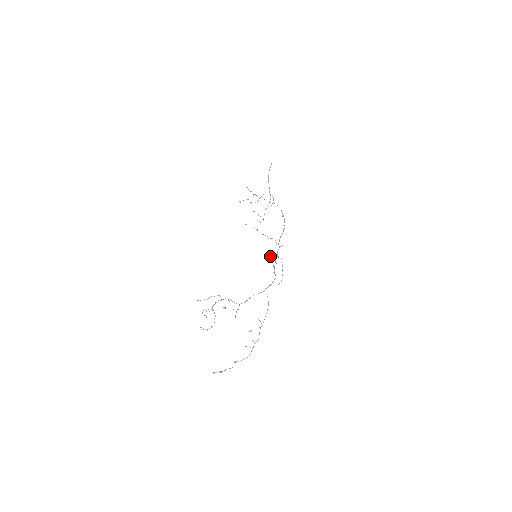
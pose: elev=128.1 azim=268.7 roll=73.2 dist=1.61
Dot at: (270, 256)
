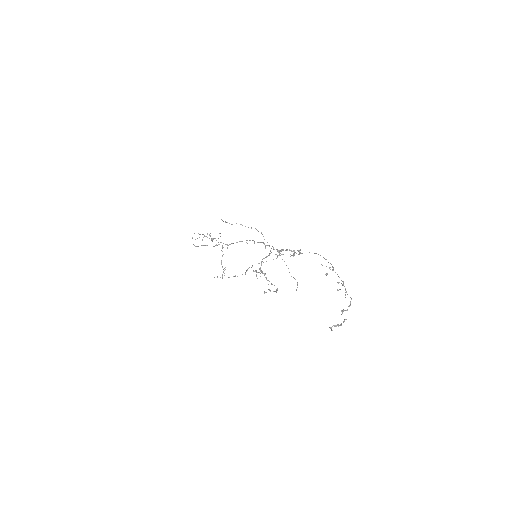
Dot at: (270, 253)
